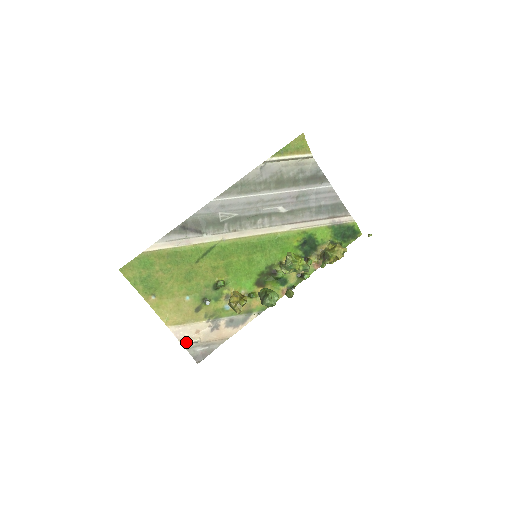
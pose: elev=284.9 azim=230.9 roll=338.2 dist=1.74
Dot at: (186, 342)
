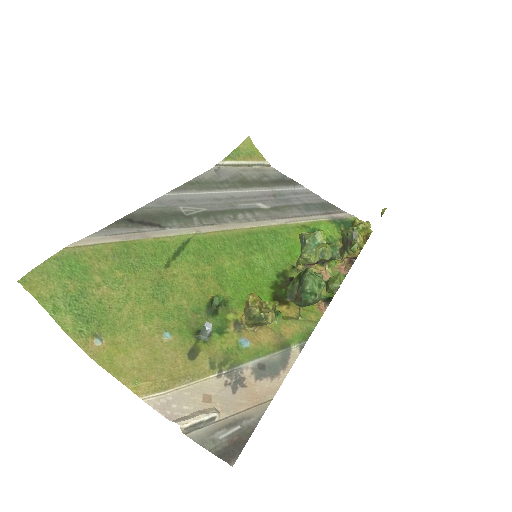
Dot at: (190, 421)
